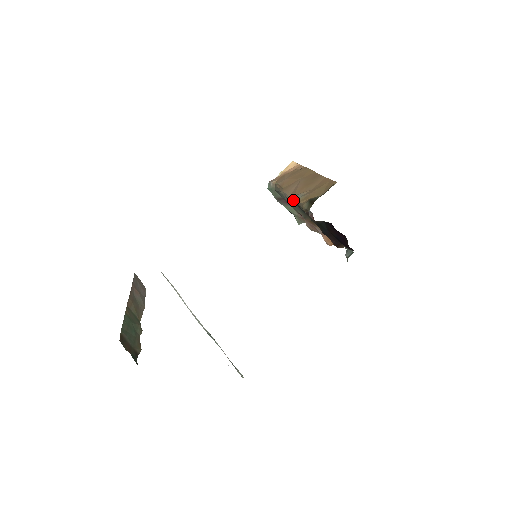
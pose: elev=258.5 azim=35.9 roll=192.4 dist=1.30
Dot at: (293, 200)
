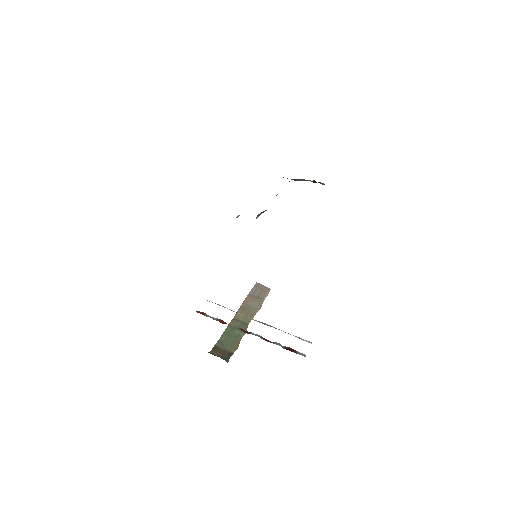
Dot at: occluded
